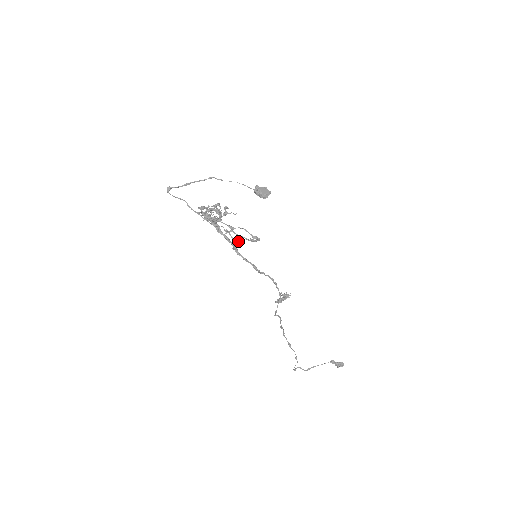
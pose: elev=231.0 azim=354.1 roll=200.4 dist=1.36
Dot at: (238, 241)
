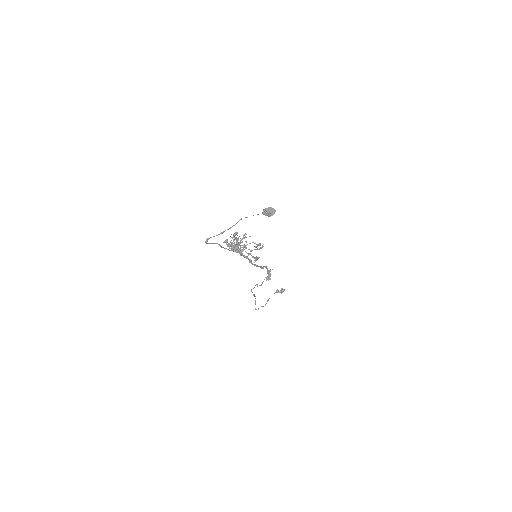
Dot at: (257, 257)
